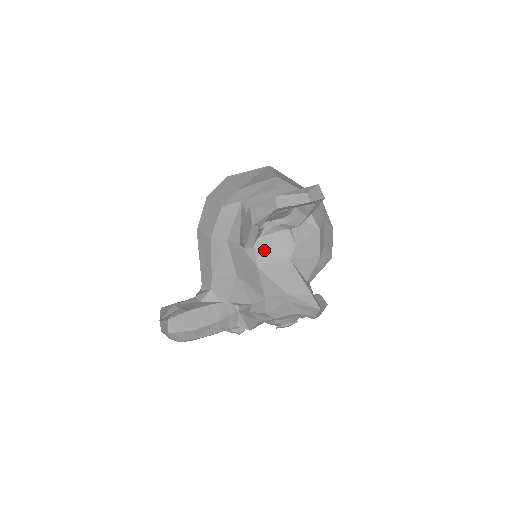
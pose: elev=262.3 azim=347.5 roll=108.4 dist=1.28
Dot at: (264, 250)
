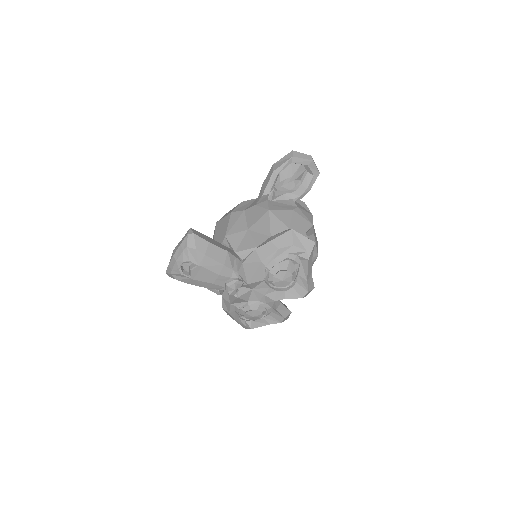
Dot at: (274, 205)
